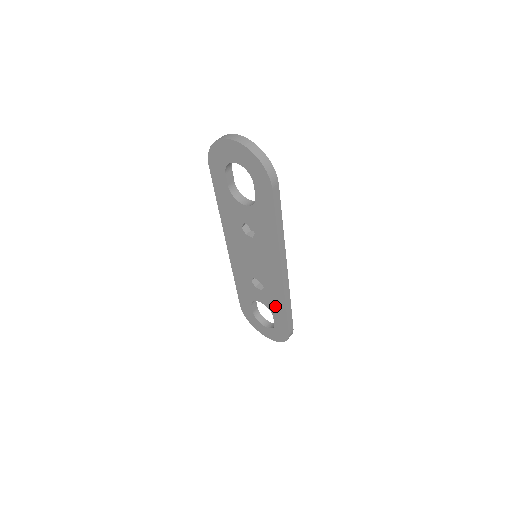
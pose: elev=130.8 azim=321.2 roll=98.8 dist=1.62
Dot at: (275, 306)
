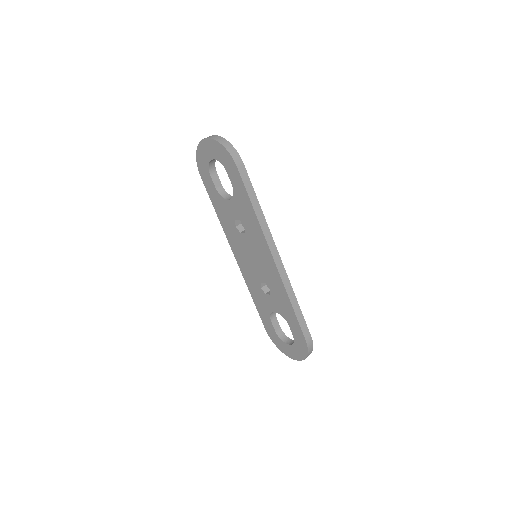
Dot at: (284, 308)
